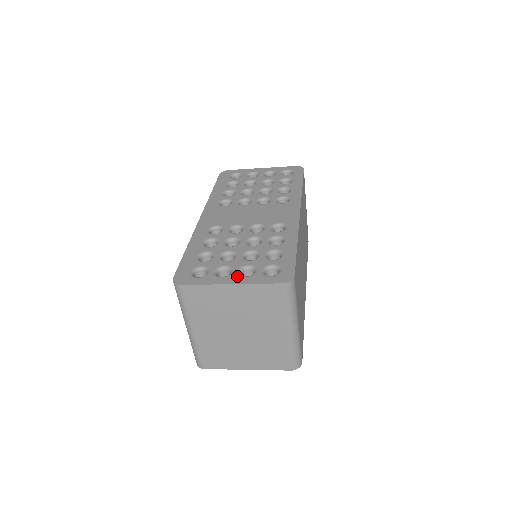
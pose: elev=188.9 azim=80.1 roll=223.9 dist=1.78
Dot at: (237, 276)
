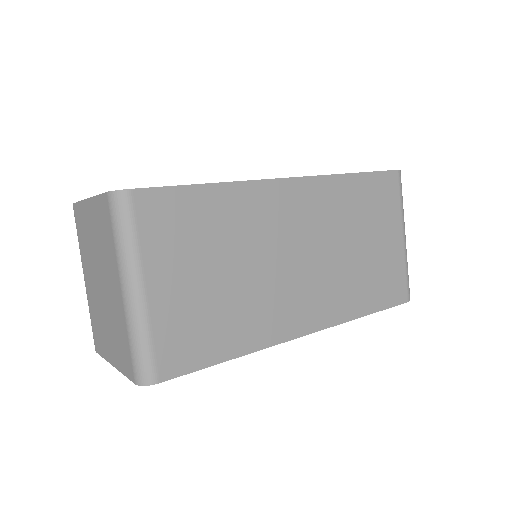
Dot at: occluded
